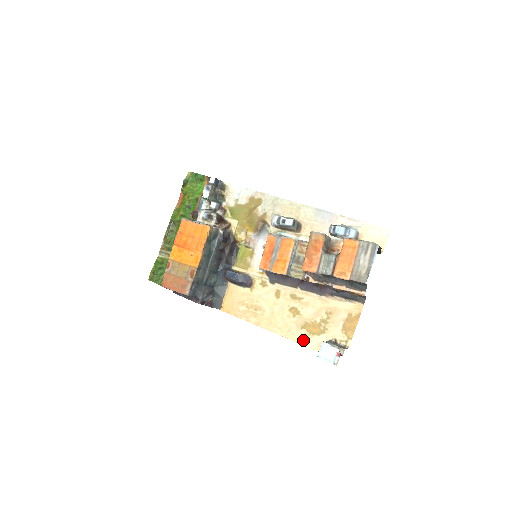
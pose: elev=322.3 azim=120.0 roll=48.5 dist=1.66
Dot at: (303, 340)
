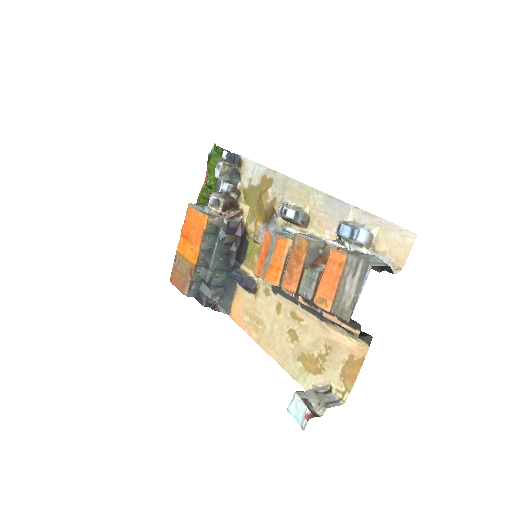
Dot at: (298, 376)
